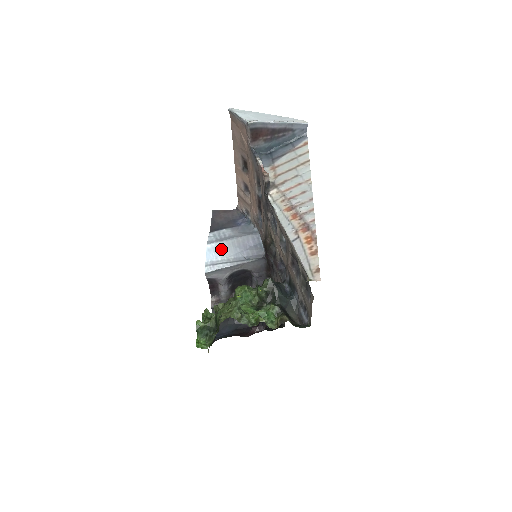
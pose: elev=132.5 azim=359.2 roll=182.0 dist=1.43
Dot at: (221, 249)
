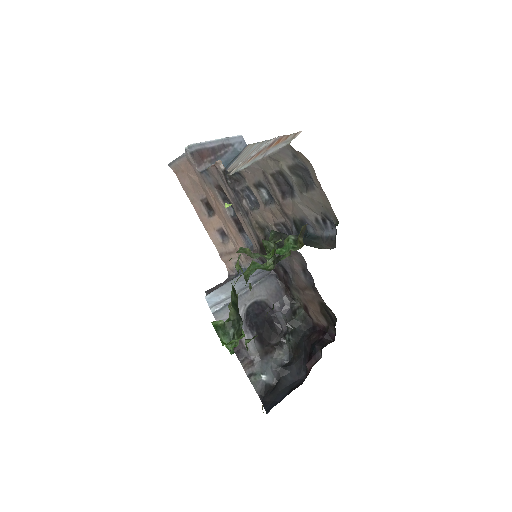
Dot at: (222, 291)
